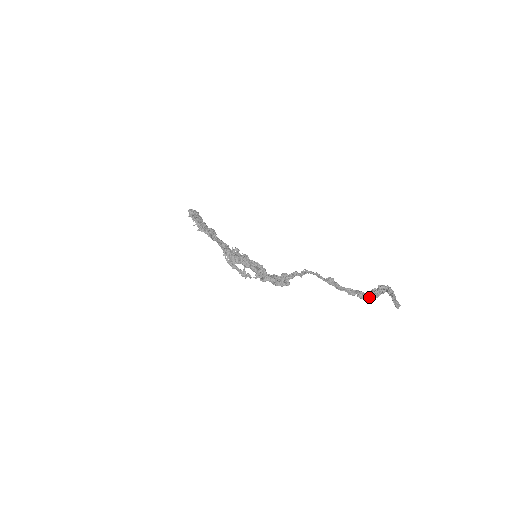
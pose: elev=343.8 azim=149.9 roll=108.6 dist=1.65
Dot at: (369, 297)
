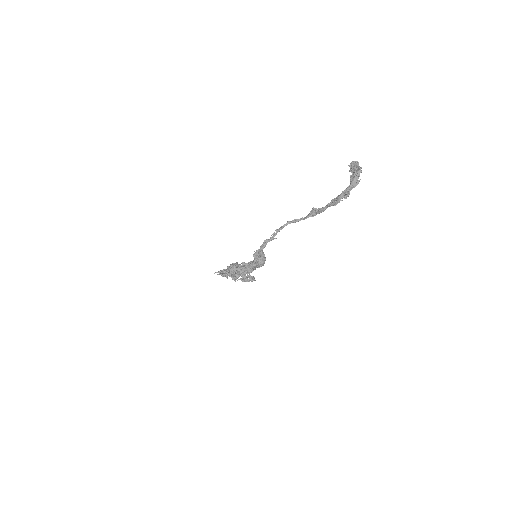
Dot at: (350, 188)
